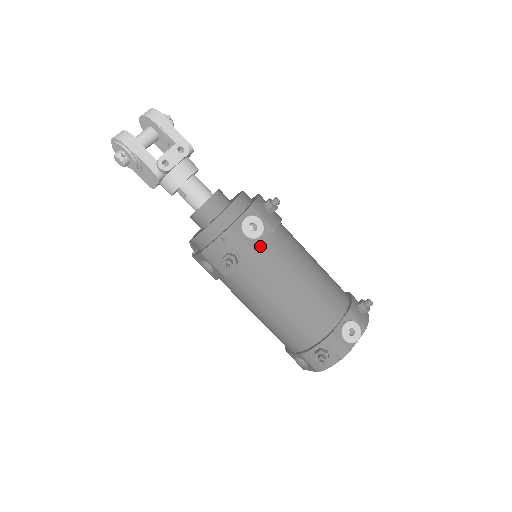
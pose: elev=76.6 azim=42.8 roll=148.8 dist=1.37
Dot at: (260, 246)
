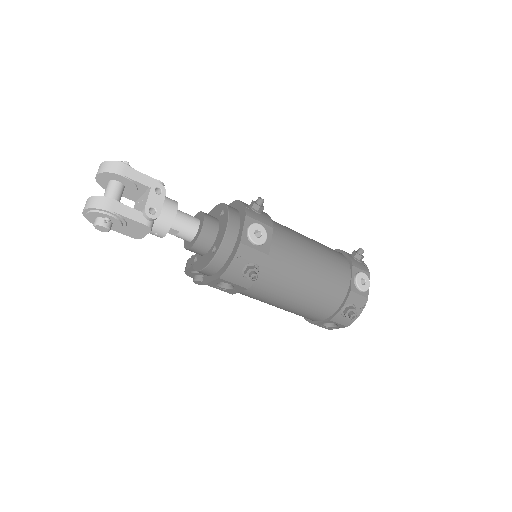
Dot at: (270, 248)
